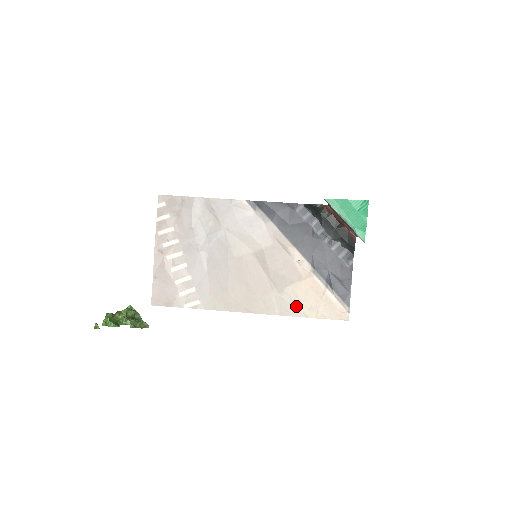
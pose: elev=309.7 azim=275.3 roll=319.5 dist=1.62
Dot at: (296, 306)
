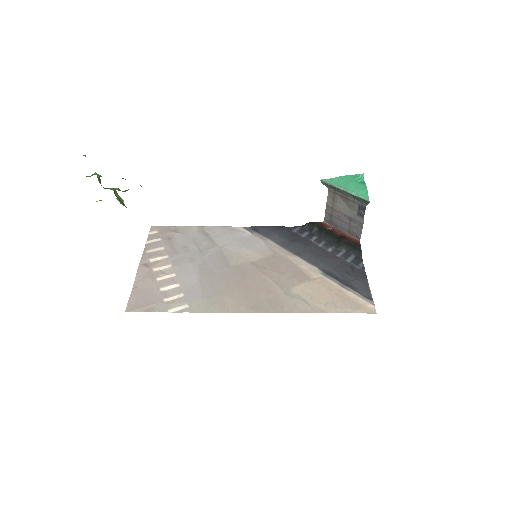
Dot at: (309, 303)
